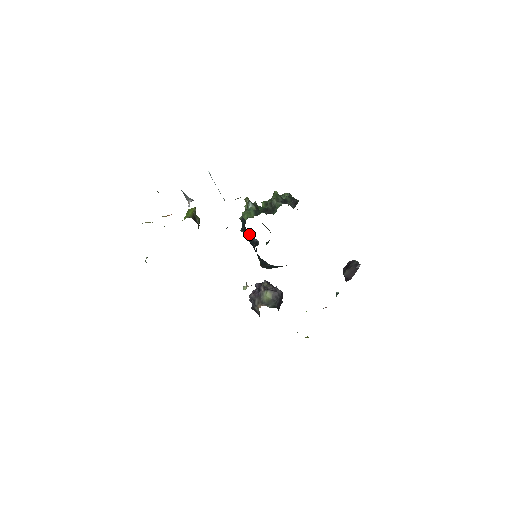
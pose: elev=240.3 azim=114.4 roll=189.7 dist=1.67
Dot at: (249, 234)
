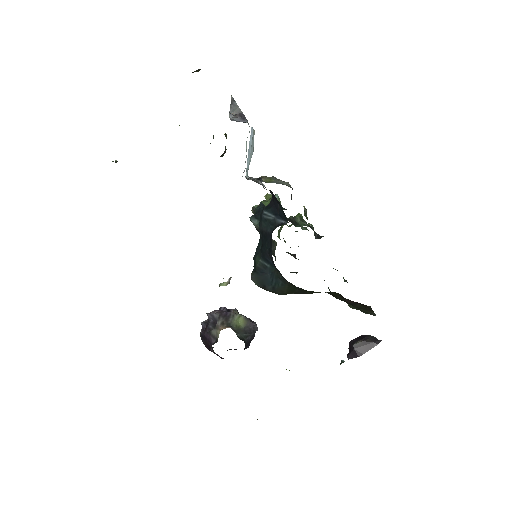
Dot at: (274, 211)
